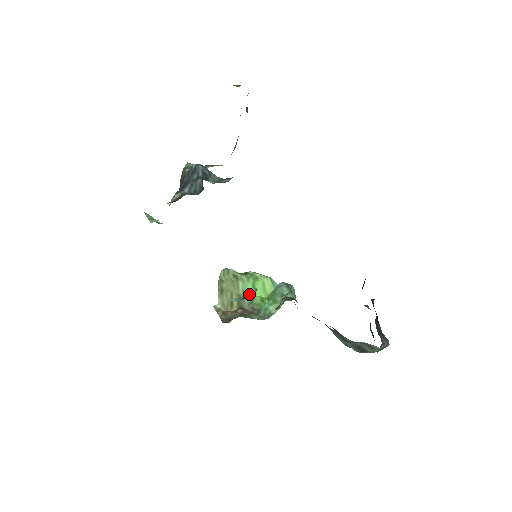
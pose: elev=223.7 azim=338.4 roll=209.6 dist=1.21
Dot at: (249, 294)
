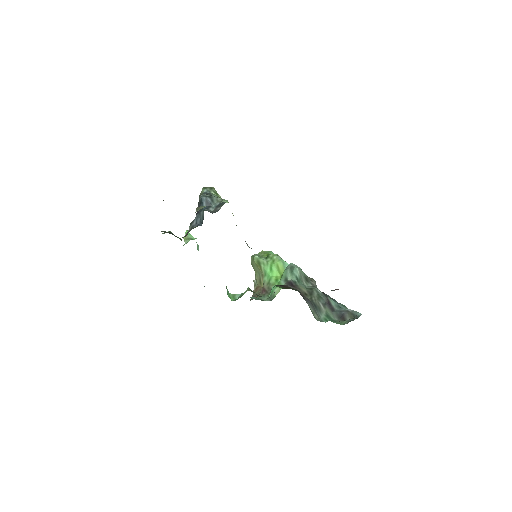
Dot at: (244, 293)
